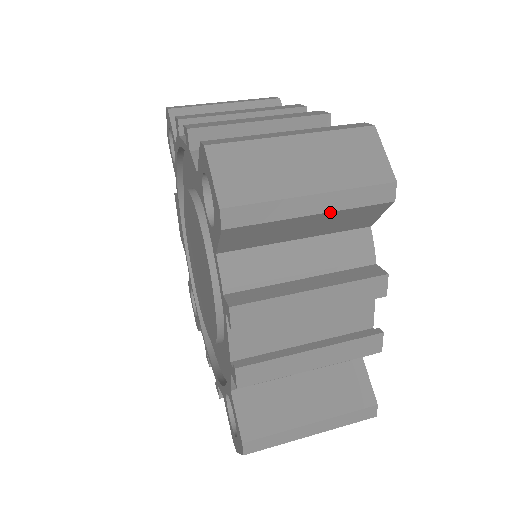
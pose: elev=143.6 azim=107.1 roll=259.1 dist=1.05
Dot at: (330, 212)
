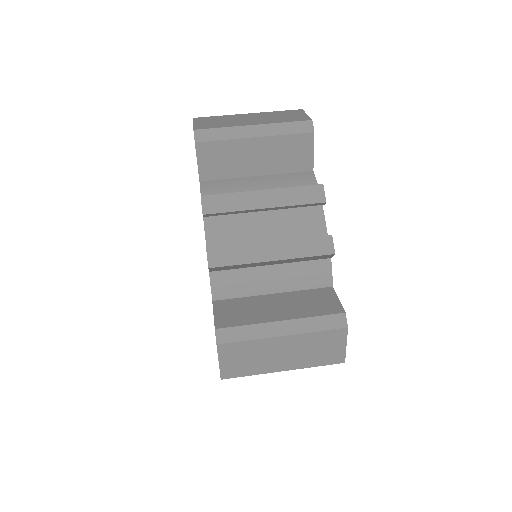
Dot at: occluded
